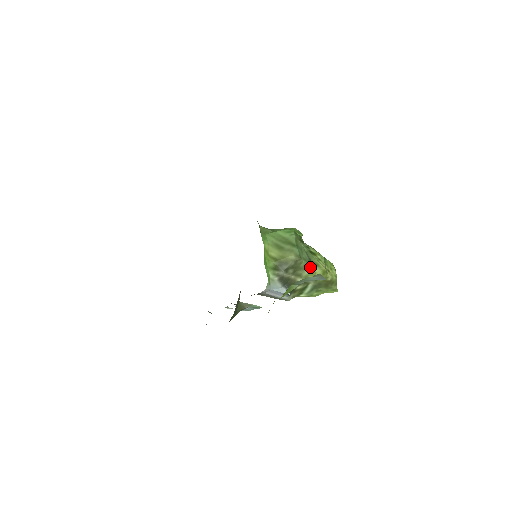
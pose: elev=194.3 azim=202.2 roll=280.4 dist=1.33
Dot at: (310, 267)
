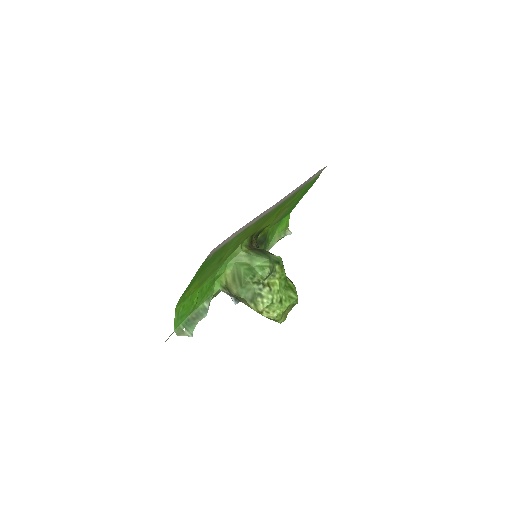
Dot at: (248, 303)
